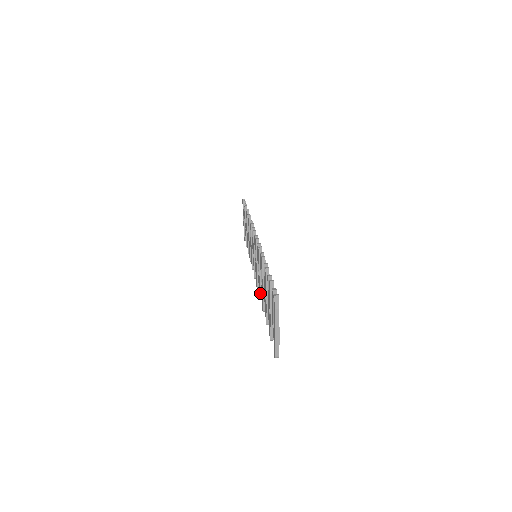
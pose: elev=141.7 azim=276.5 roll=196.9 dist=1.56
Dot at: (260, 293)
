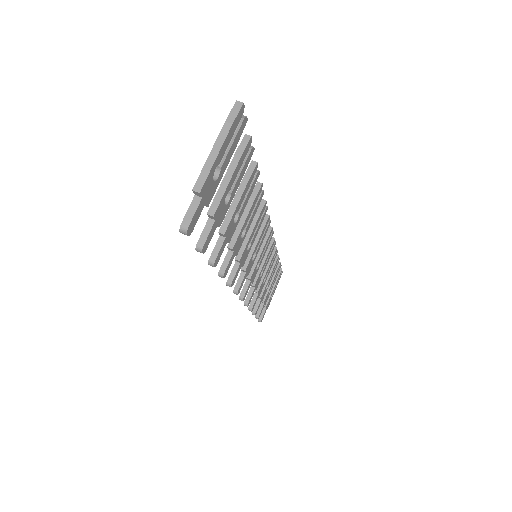
Dot at: (232, 272)
